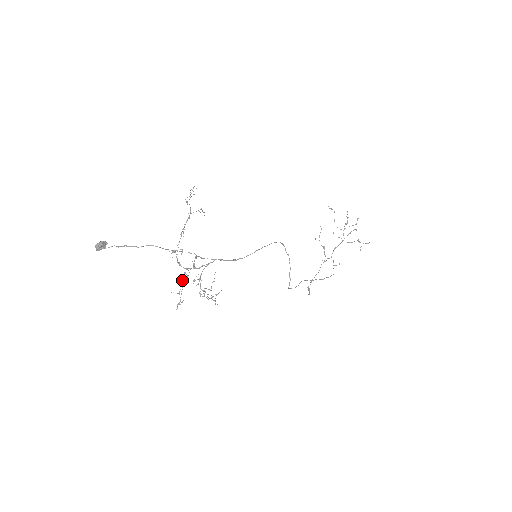
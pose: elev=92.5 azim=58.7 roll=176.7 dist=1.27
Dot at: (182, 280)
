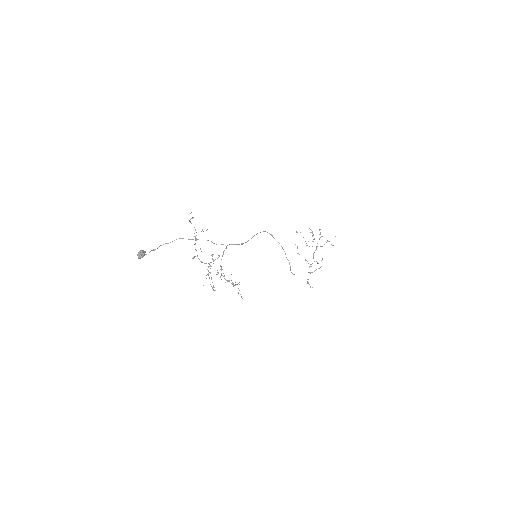
Dot at: (208, 275)
